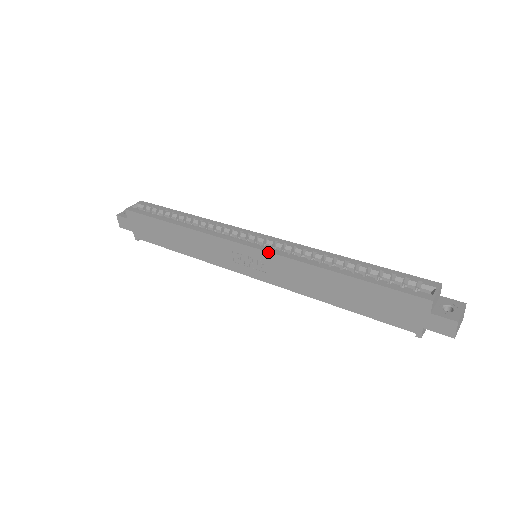
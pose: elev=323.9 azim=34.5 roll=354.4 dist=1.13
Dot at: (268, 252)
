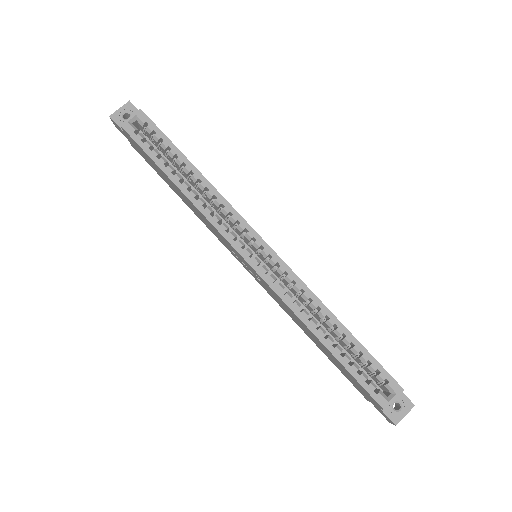
Dot at: (265, 282)
